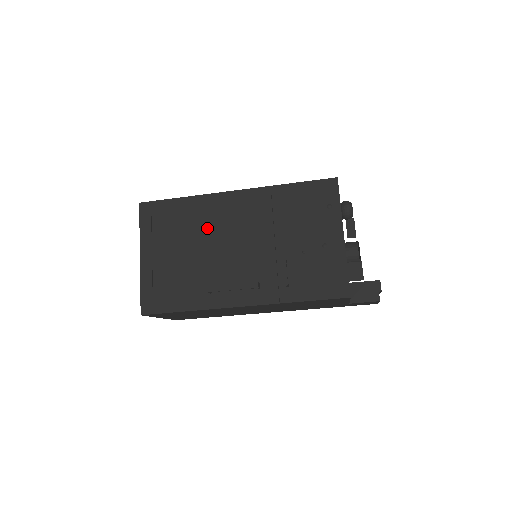
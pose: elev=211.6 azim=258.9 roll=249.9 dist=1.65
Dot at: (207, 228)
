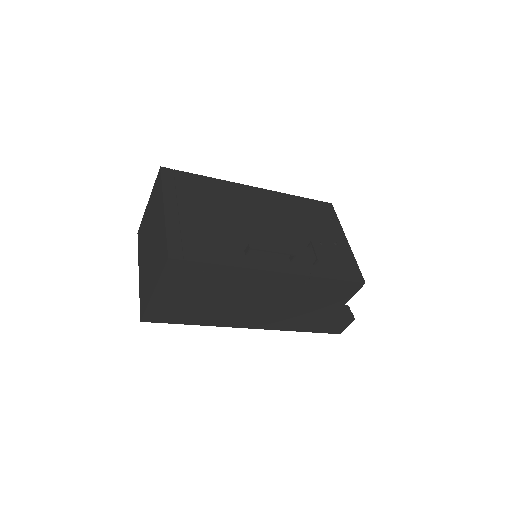
Dot at: (233, 204)
